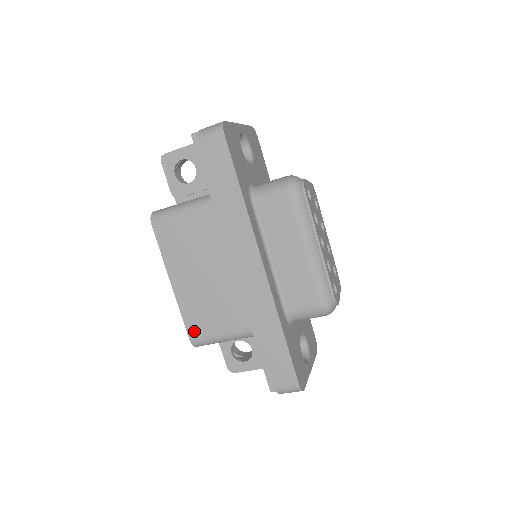
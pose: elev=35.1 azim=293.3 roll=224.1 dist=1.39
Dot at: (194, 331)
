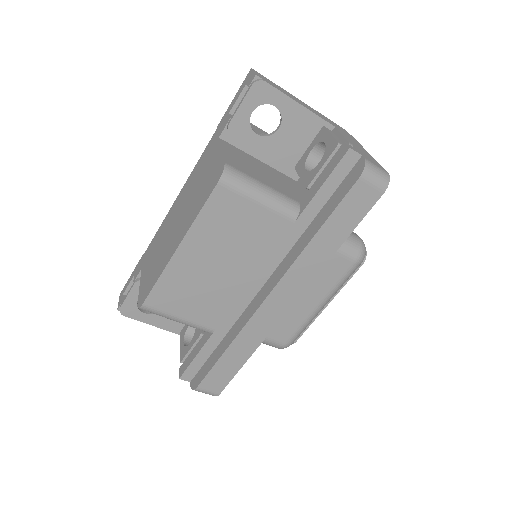
Dot at: (157, 300)
